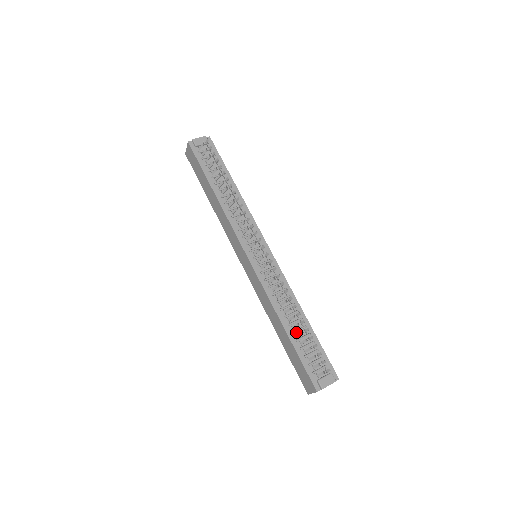
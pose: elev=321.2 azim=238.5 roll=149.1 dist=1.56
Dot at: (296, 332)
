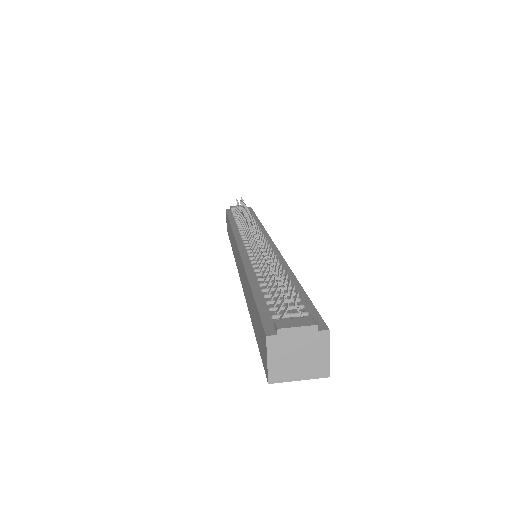
Dot at: (268, 286)
